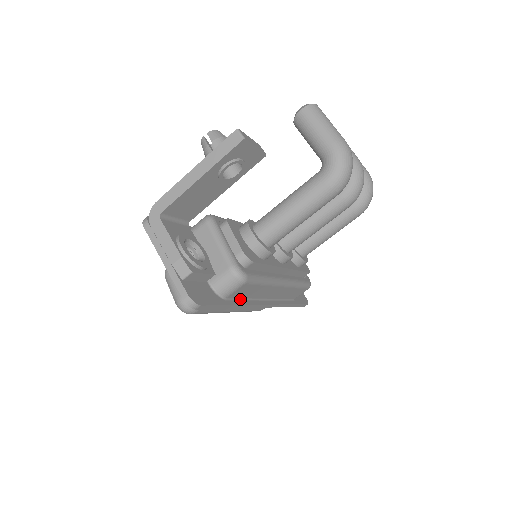
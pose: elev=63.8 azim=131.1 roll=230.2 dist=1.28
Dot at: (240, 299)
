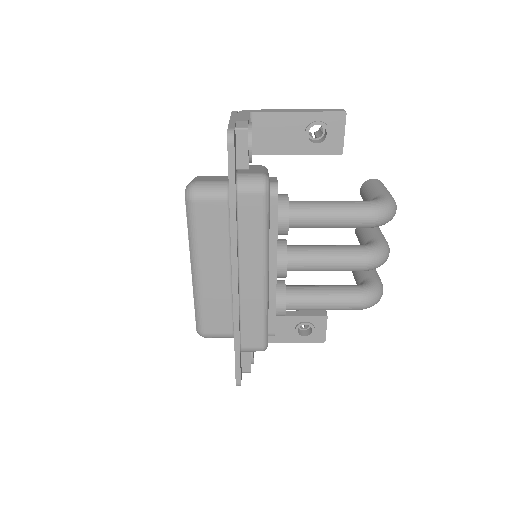
Dot at: (237, 223)
